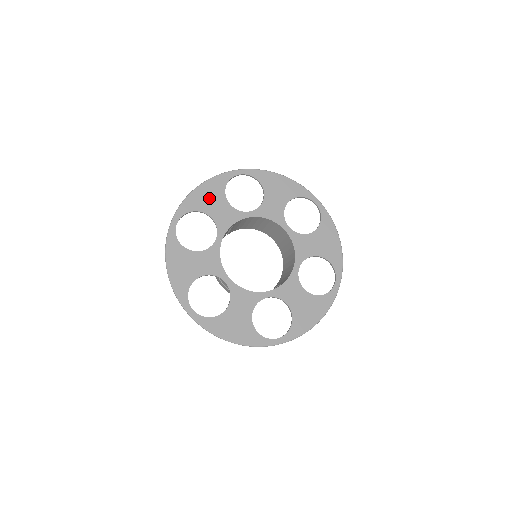
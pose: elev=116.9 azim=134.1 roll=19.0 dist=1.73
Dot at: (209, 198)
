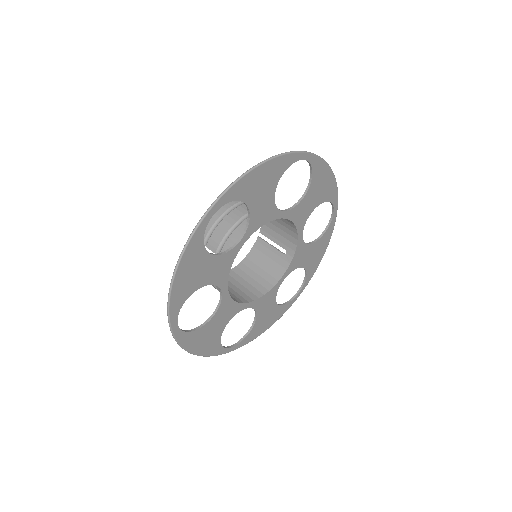
Dot at: (194, 274)
